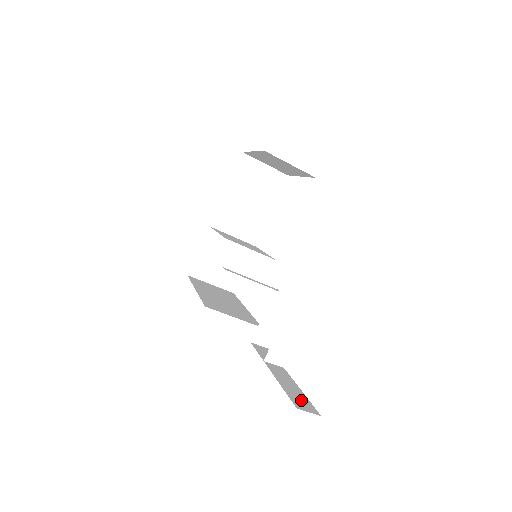
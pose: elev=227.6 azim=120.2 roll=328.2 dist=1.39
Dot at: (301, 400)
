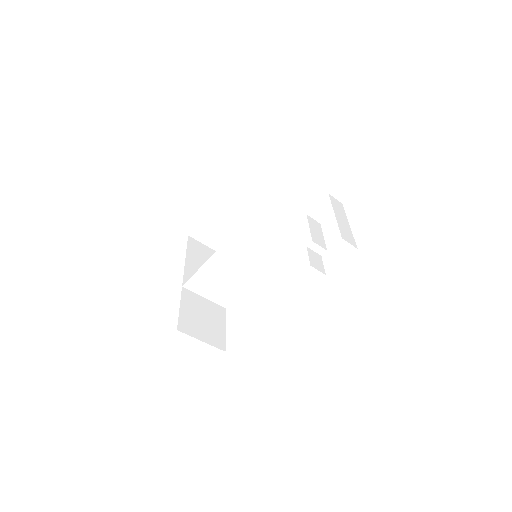
Dot at: occluded
